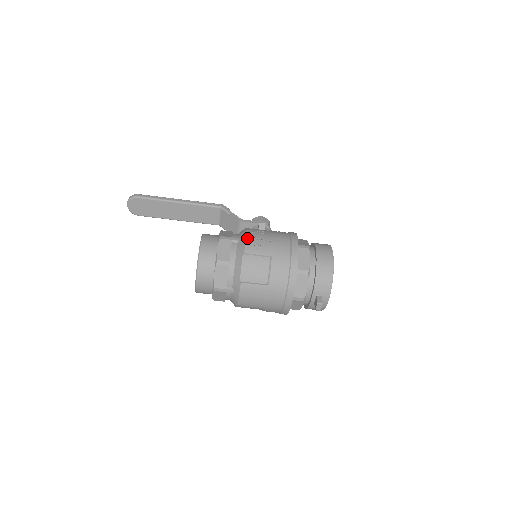
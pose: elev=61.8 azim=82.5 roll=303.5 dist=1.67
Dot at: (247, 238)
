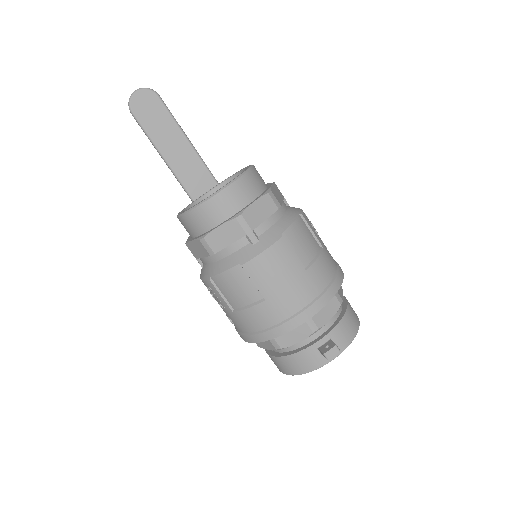
Dot at: occluded
